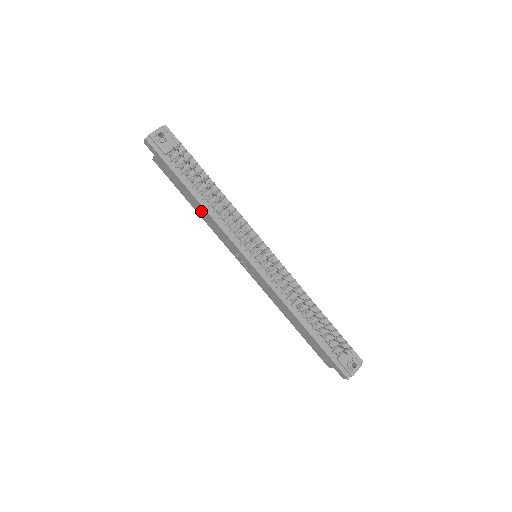
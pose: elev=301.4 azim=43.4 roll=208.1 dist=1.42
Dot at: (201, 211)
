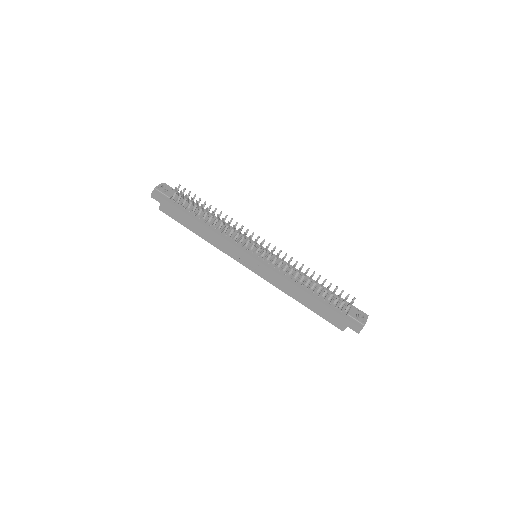
Dot at: (205, 233)
